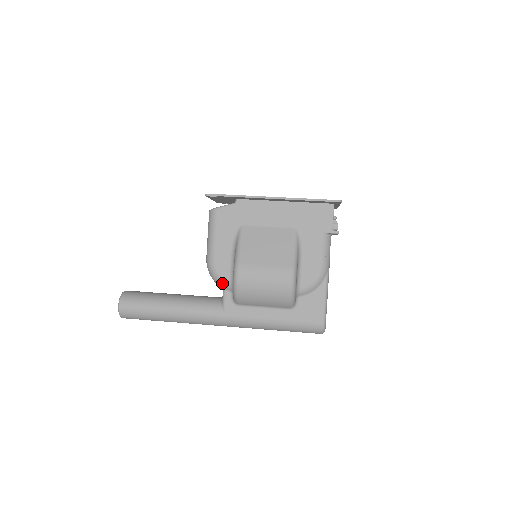
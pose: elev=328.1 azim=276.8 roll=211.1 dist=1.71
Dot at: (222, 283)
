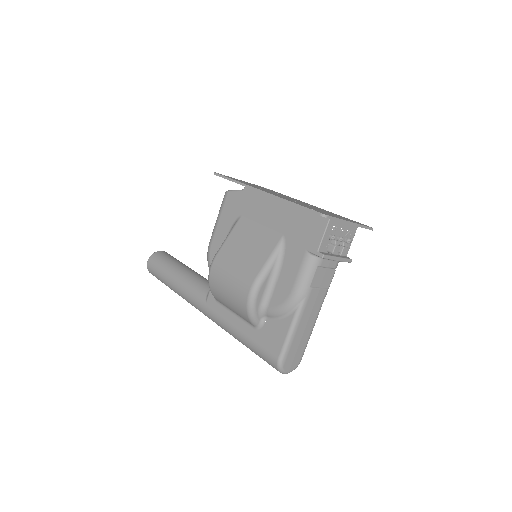
Dot at: occluded
